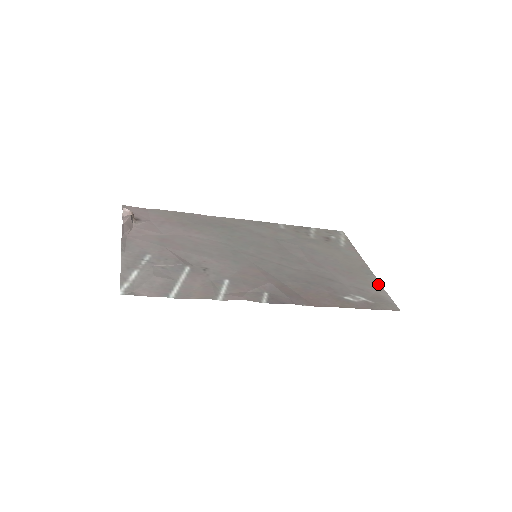
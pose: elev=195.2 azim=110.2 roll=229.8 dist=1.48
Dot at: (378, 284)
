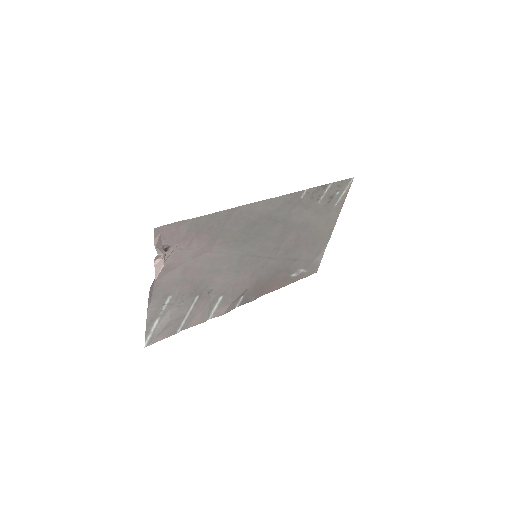
Dot at: (325, 248)
